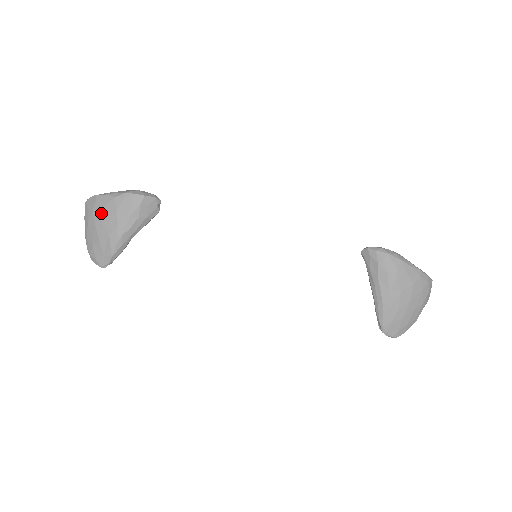
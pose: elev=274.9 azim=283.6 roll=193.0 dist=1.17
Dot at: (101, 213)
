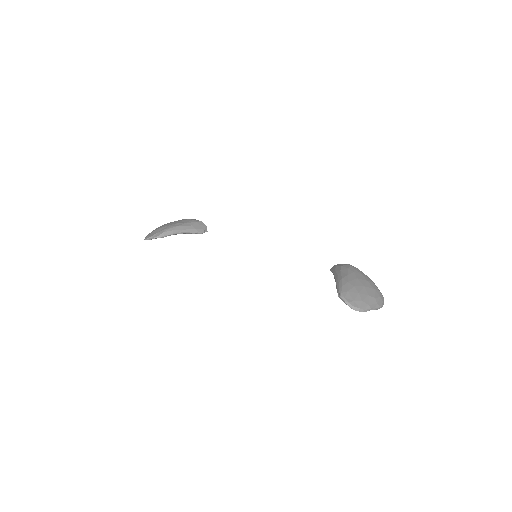
Dot at: occluded
